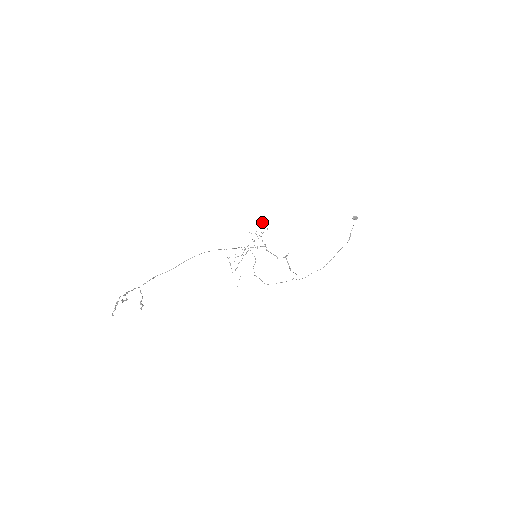
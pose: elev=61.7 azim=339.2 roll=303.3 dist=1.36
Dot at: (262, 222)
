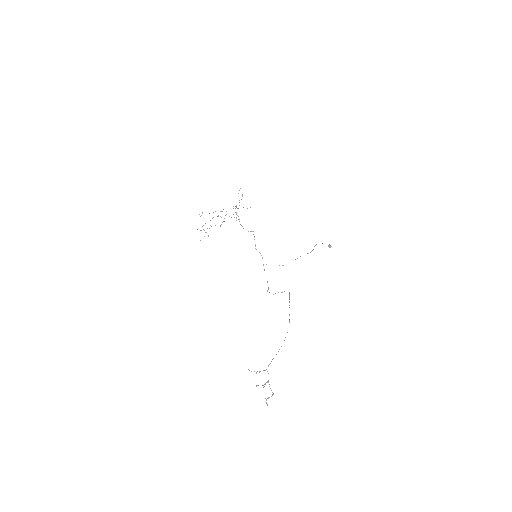
Dot at: occluded
